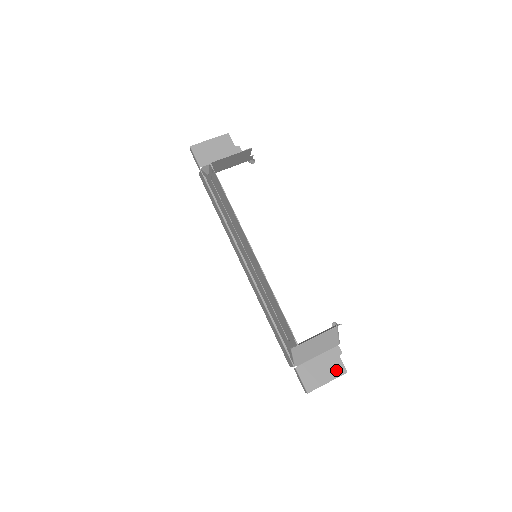
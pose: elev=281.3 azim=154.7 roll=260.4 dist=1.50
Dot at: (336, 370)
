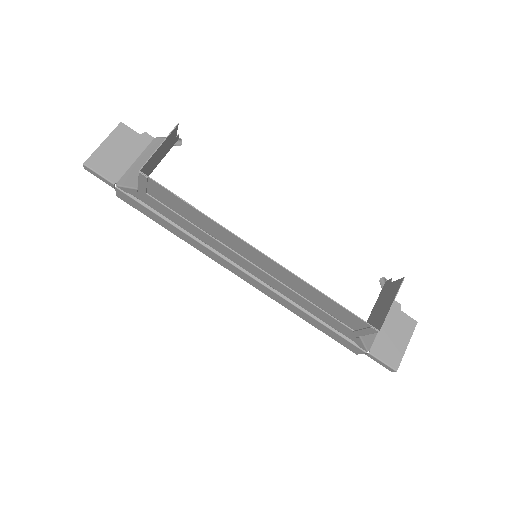
Dot at: (406, 327)
